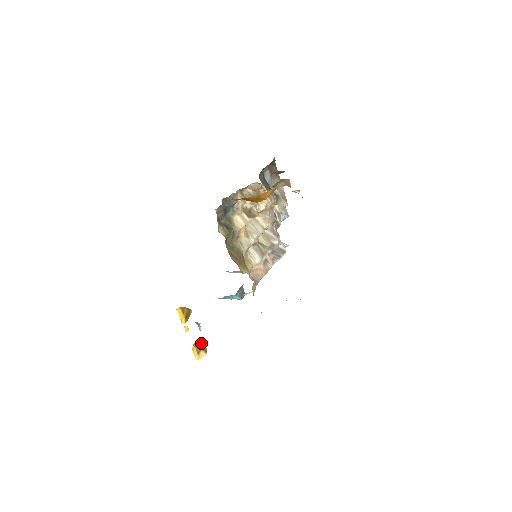
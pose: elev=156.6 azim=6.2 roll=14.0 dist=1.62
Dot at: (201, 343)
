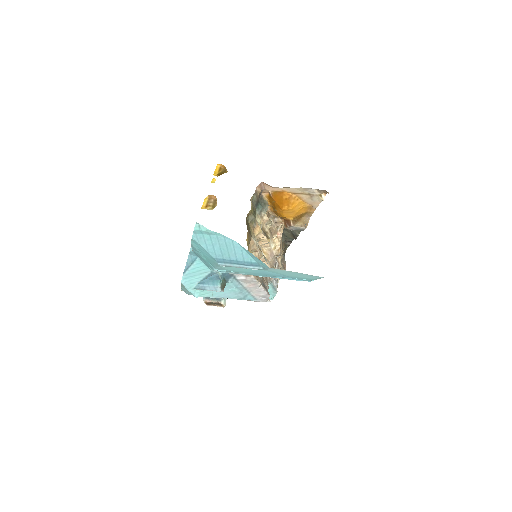
Dot at: (215, 199)
